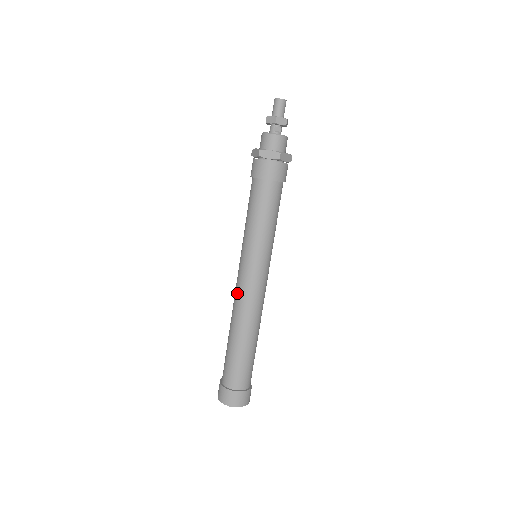
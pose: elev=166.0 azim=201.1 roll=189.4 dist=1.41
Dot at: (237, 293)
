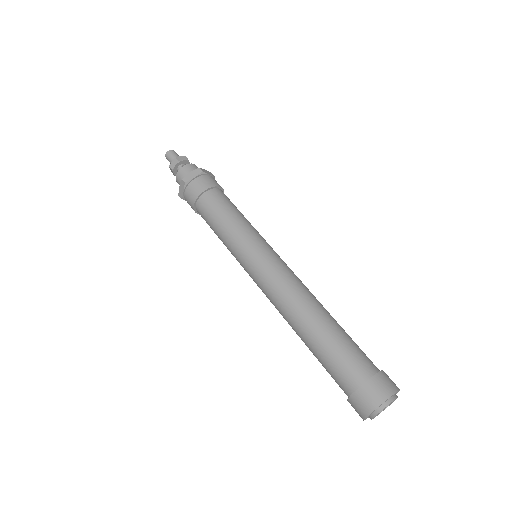
Dot at: (270, 291)
